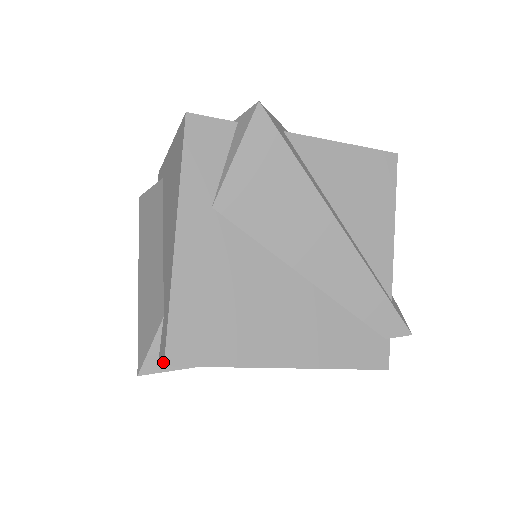
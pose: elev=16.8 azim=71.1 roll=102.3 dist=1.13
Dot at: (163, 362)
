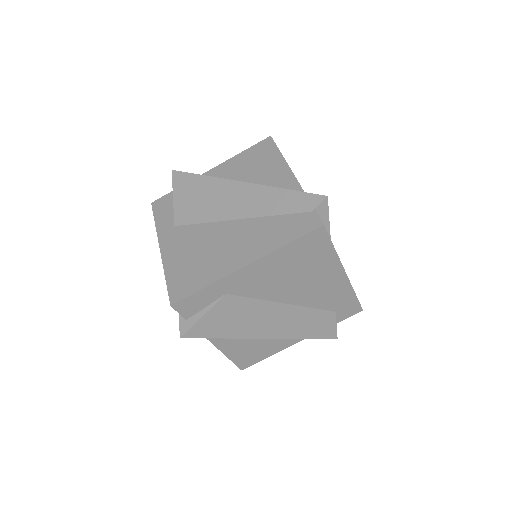
Dot at: (172, 306)
